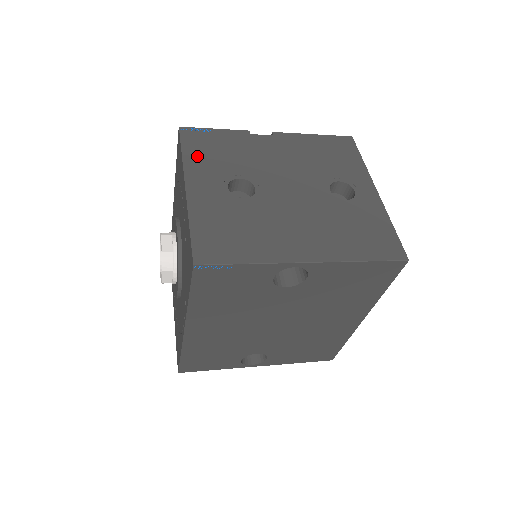
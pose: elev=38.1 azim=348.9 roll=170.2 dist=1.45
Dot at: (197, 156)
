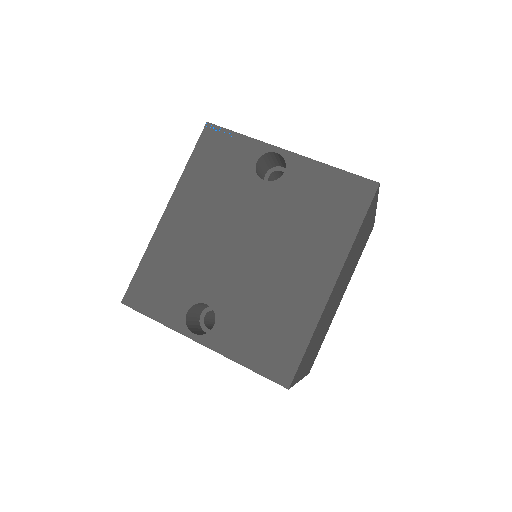
Dot at: occluded
